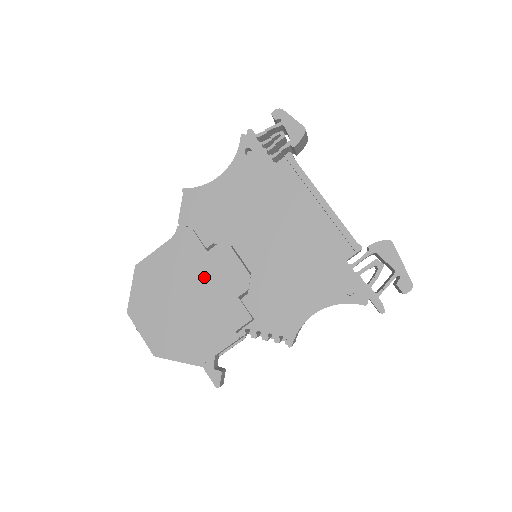
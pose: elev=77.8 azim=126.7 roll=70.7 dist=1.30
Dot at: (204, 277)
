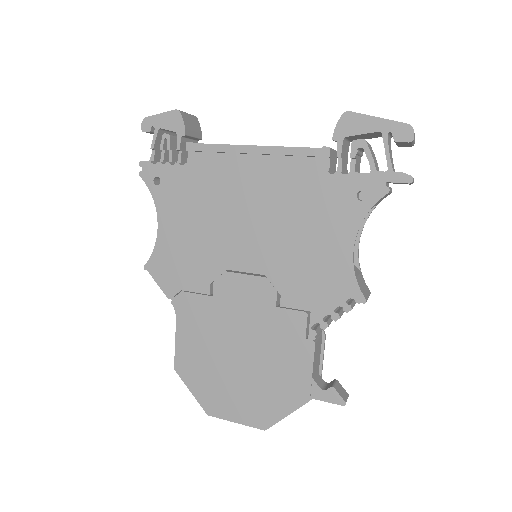
Dot at: (232, 320)
